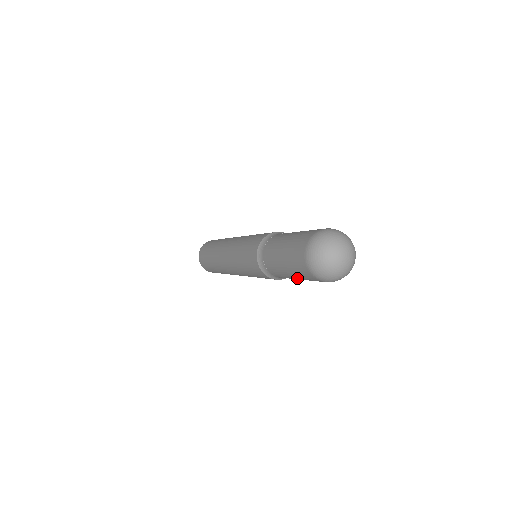
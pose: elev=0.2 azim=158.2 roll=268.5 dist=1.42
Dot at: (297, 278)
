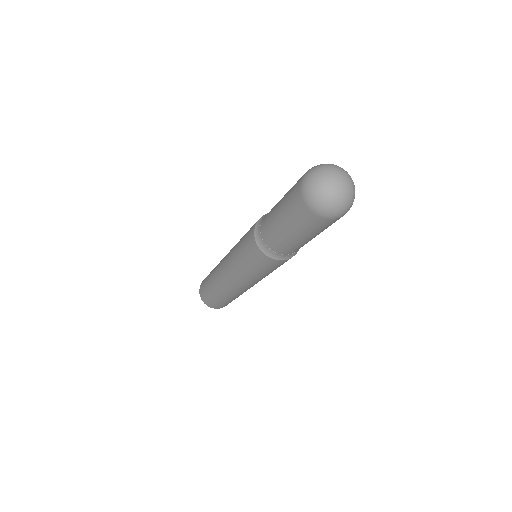
Dot at: (299, 236)
